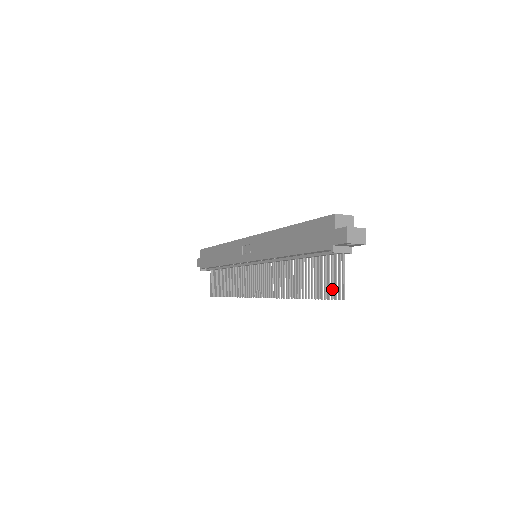
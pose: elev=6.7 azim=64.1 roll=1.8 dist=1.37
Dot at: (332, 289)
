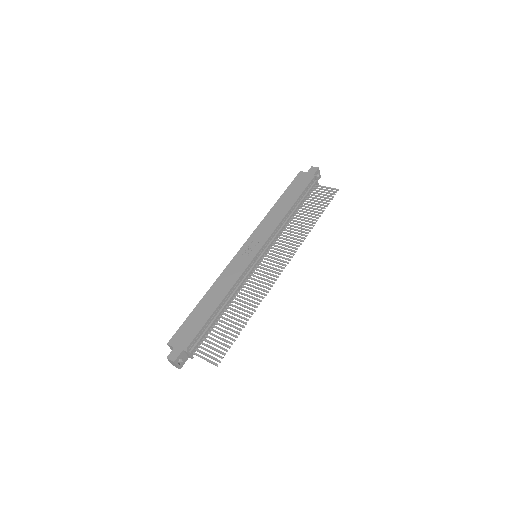
Dot at: (329, 195)
